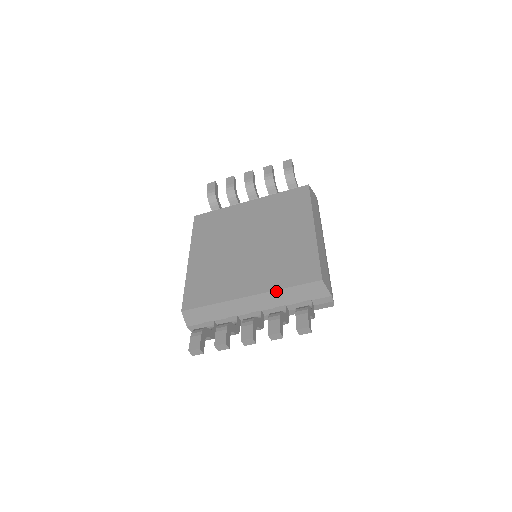
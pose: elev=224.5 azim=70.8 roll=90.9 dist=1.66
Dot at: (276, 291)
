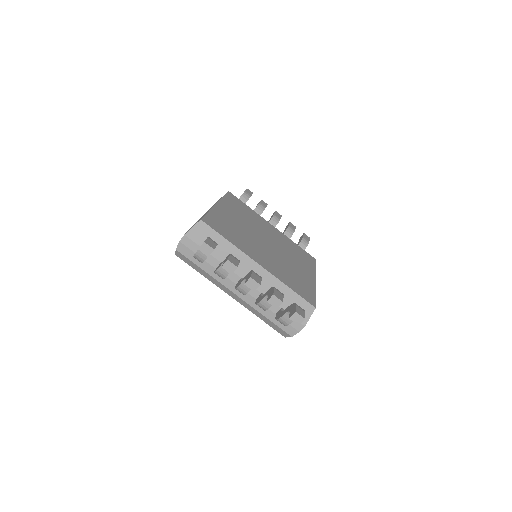
Dot at: (280, 282)
